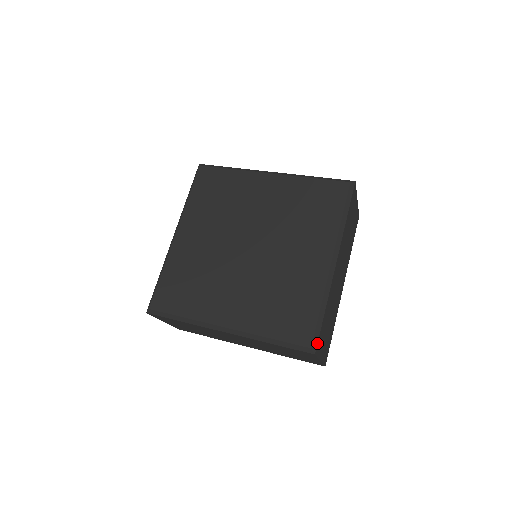
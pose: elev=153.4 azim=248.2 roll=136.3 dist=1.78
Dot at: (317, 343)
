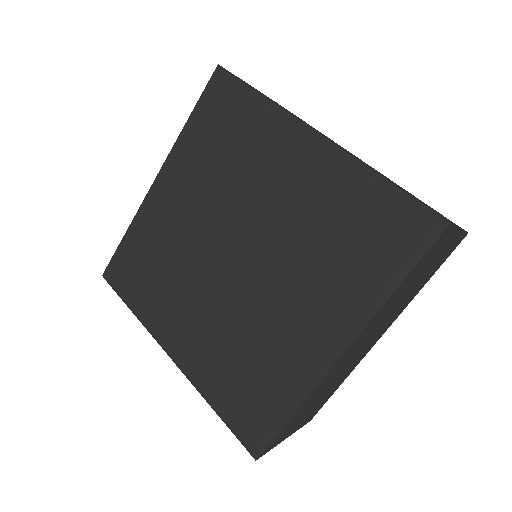
Dot at: (264, 449)
